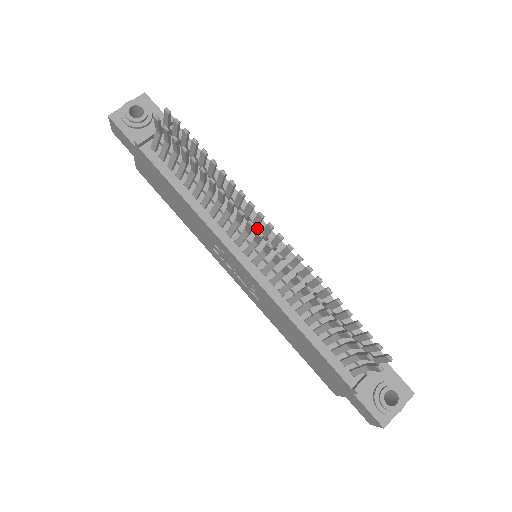
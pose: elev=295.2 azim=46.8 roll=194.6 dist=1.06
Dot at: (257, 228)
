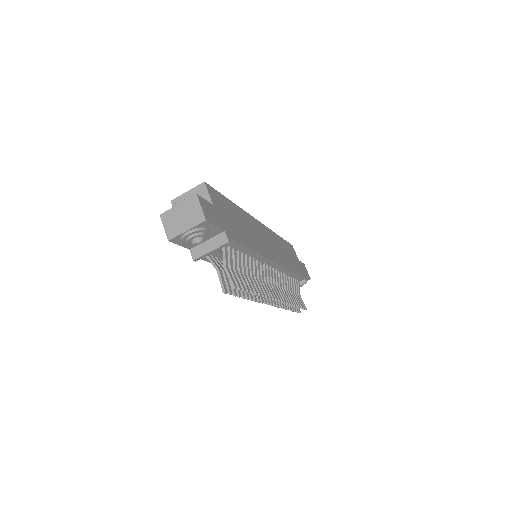
Dot at: (266, 278)
